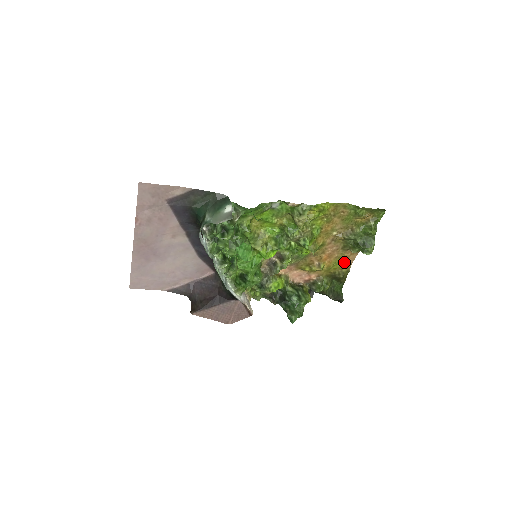
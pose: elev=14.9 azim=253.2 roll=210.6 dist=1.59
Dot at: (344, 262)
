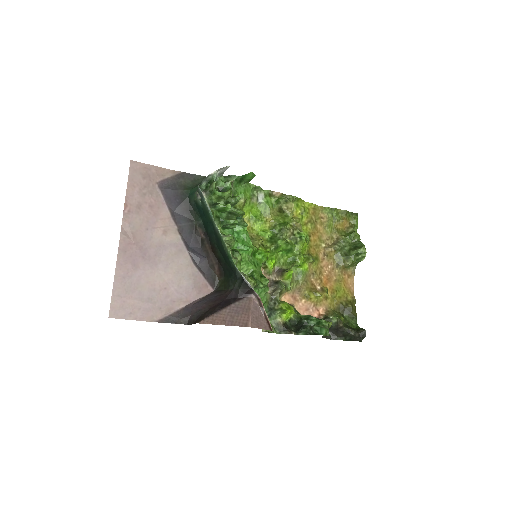
Dot at: (345, 288)
